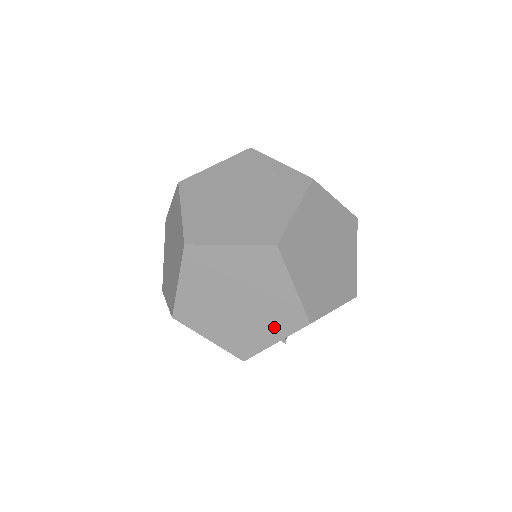
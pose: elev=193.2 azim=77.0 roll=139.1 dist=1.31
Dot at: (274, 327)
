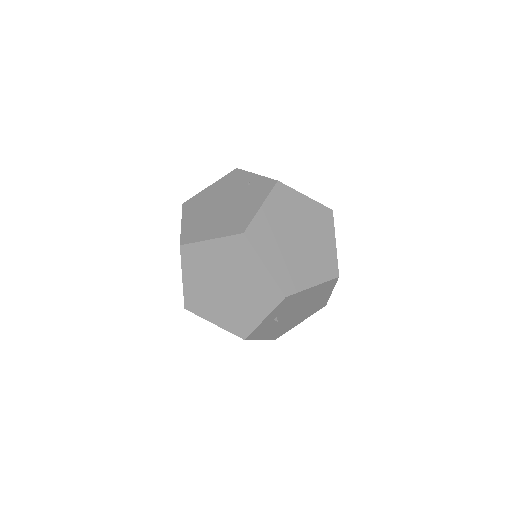
Dot at: (259, 305)
